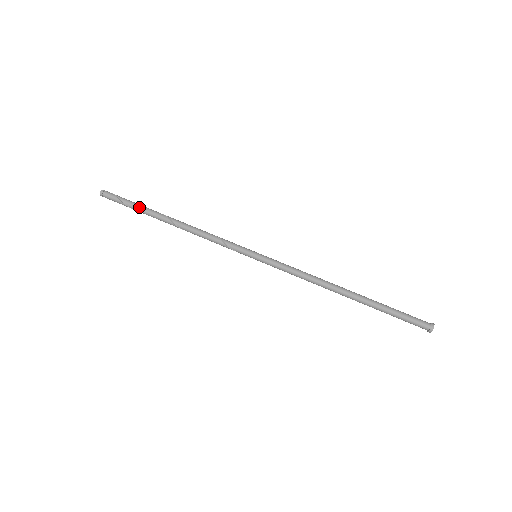
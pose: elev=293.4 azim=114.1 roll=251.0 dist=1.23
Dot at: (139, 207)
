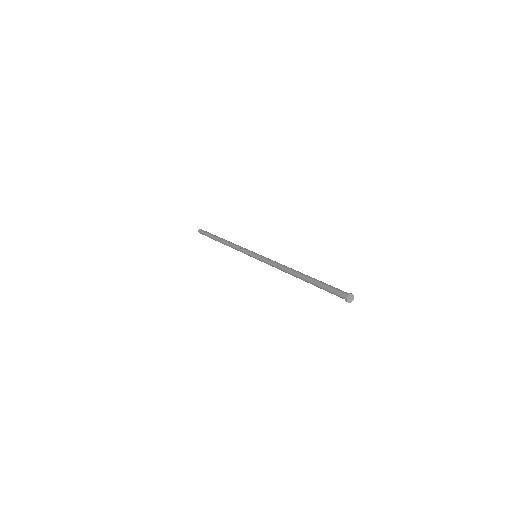
Dot at: (211, 235)
